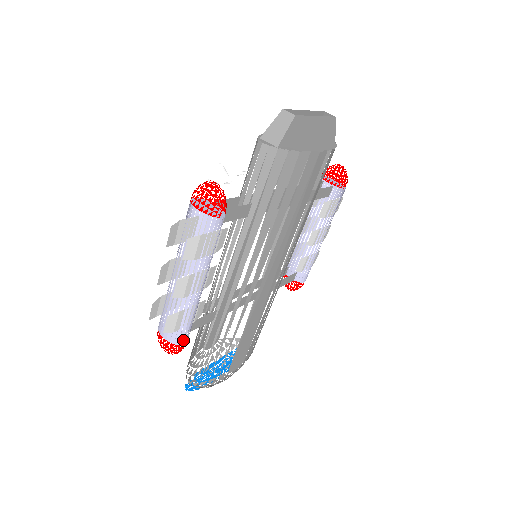
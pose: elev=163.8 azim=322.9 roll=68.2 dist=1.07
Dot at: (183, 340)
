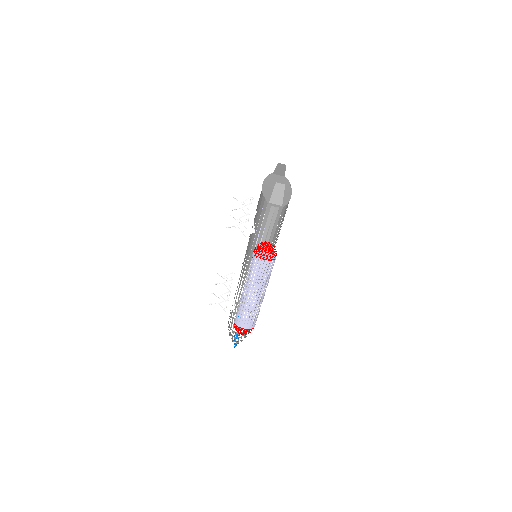
Dot at: (255, 324)
